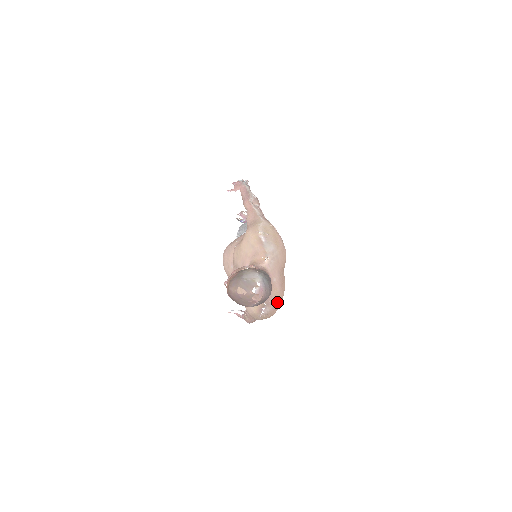
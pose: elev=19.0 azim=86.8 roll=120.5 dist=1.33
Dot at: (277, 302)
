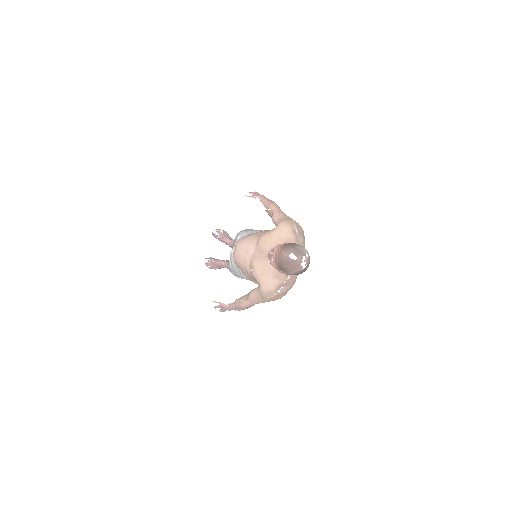
Dot at: (292, 286)
